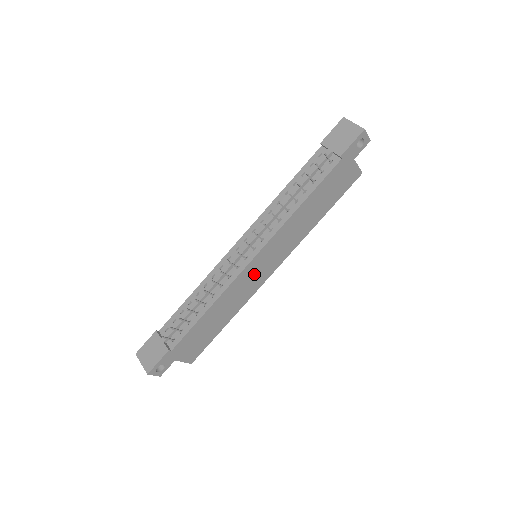
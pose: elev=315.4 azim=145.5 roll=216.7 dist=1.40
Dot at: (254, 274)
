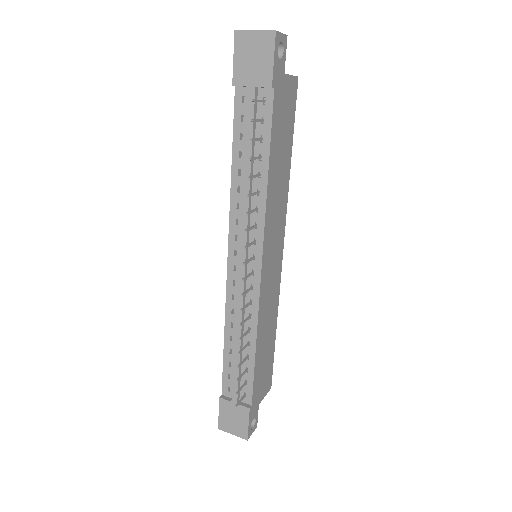
Dot at: (270, 276)
